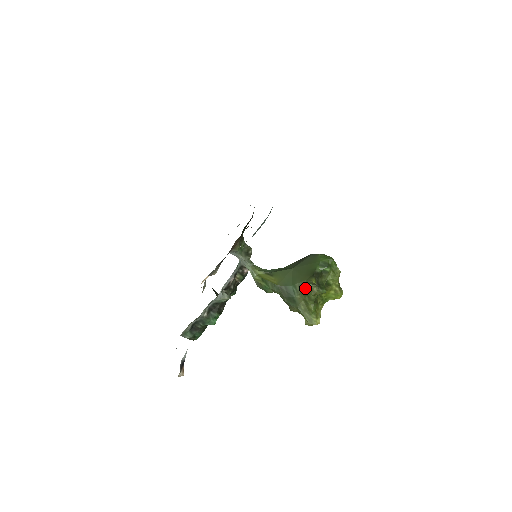
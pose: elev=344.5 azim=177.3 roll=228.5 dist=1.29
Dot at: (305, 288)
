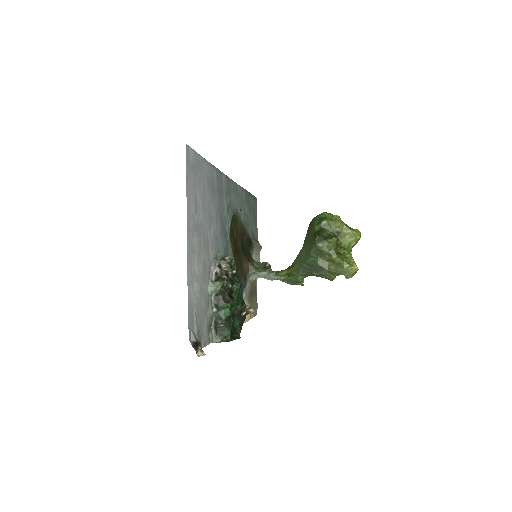
Dot at: (318, 250)
